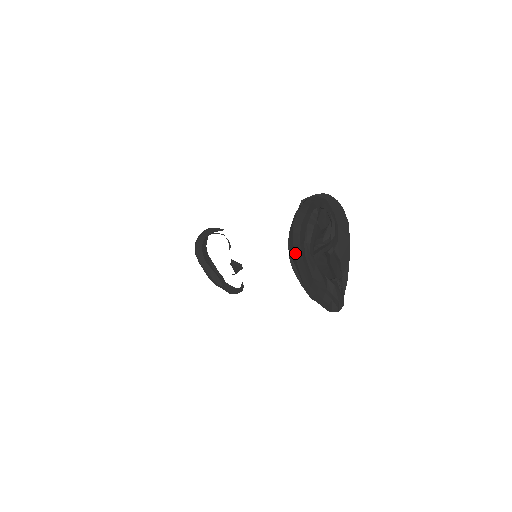
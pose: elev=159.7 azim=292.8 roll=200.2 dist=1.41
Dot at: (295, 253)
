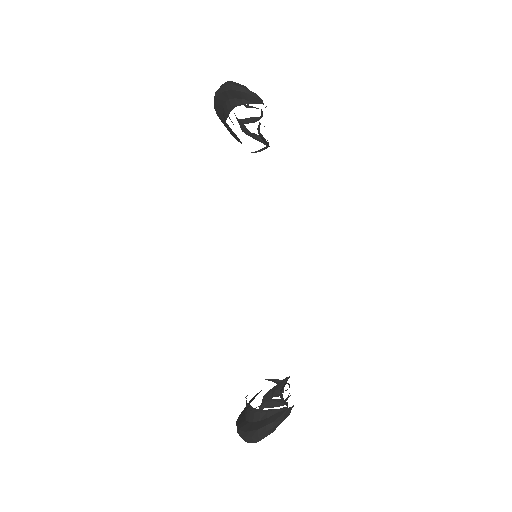
Dot at: occluded
